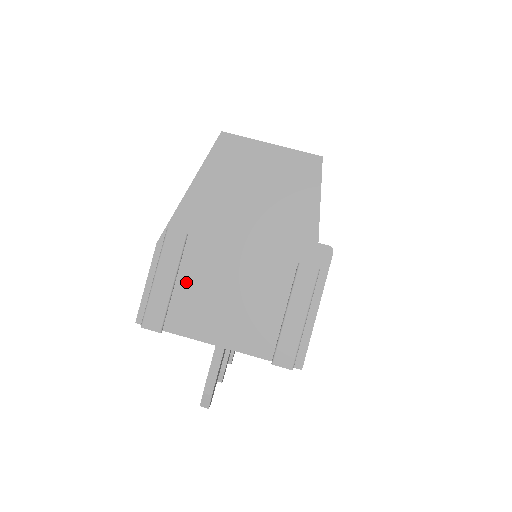
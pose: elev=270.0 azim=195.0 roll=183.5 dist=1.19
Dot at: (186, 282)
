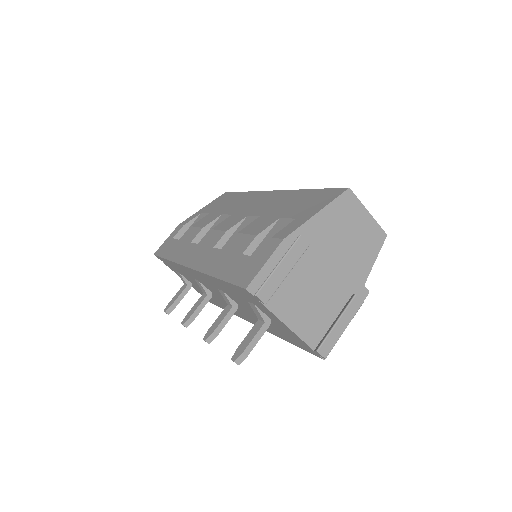
Dot at: (289, 275)
